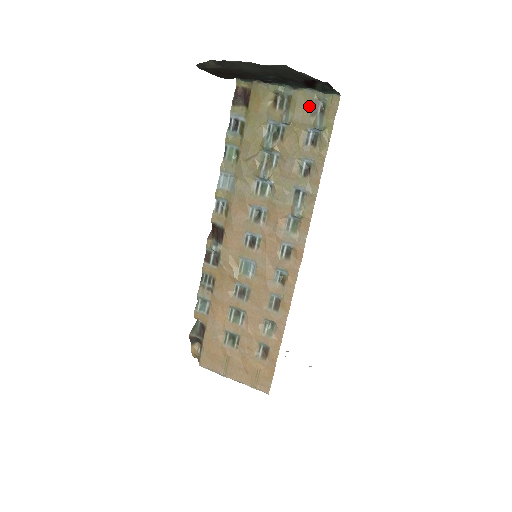
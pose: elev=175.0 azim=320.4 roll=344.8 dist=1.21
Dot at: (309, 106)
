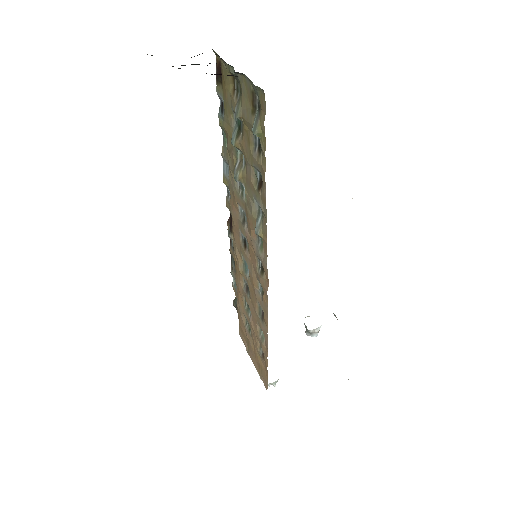
Dot at: (249, 99)
